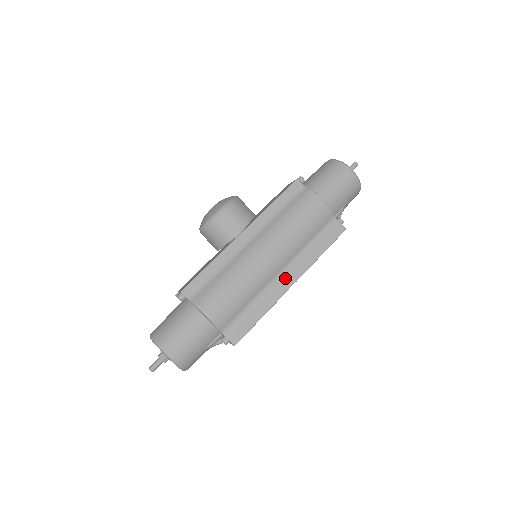
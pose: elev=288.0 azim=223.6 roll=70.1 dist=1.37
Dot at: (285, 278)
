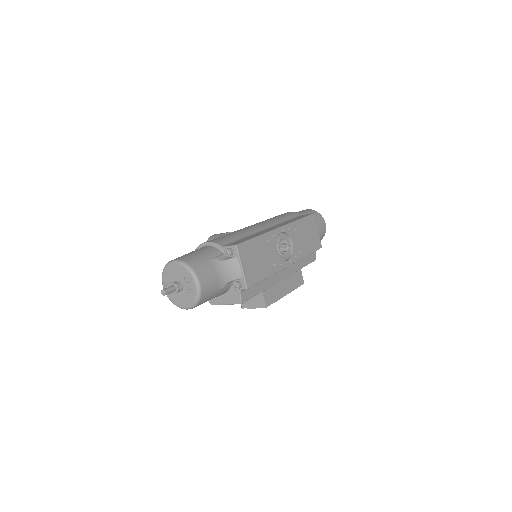
Dot at: (272, 228)
